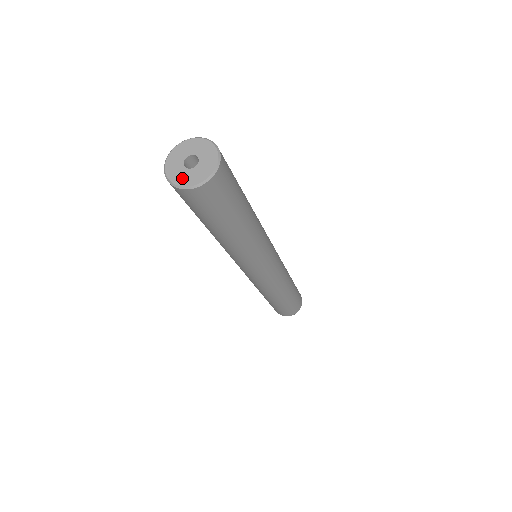
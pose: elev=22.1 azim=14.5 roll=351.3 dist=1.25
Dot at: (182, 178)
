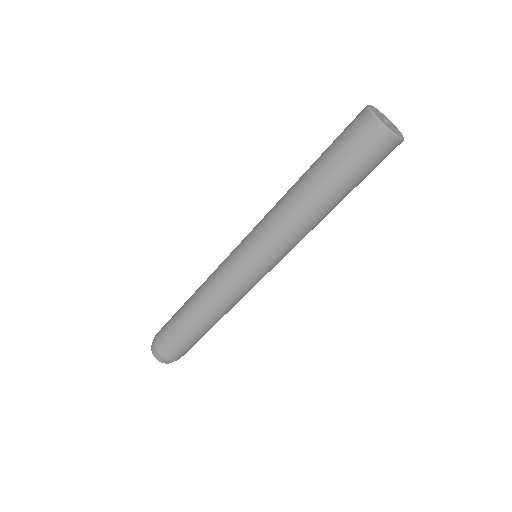
Dot at: (376, 113)
